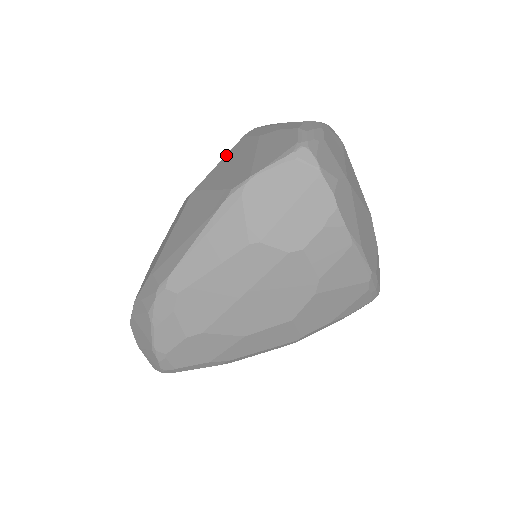
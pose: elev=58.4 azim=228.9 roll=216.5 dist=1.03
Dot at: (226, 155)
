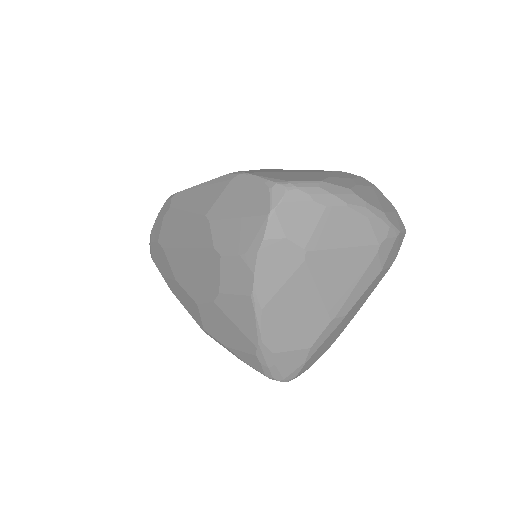
Dot at: (311, 170)
